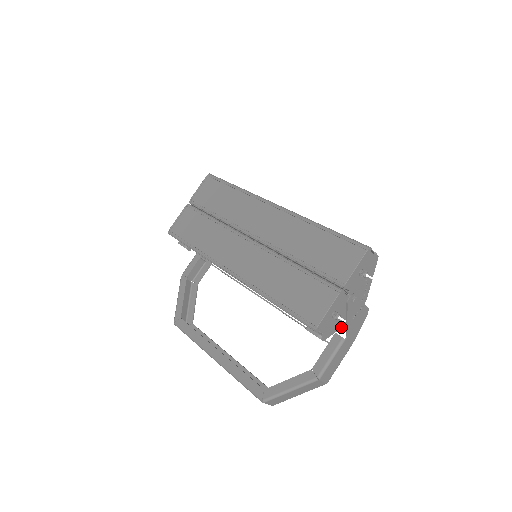
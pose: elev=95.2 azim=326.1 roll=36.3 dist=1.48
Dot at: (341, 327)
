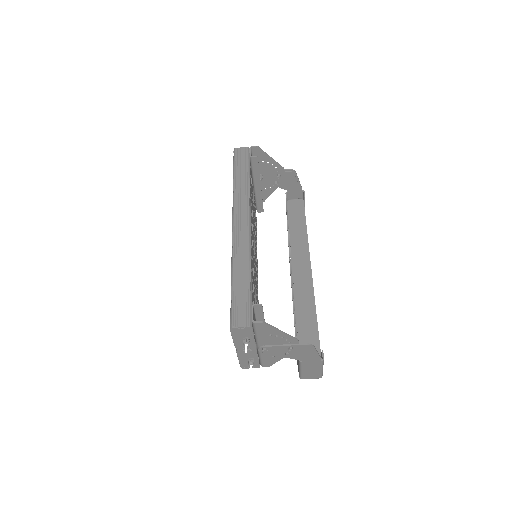
Dot at: (284, 357)
